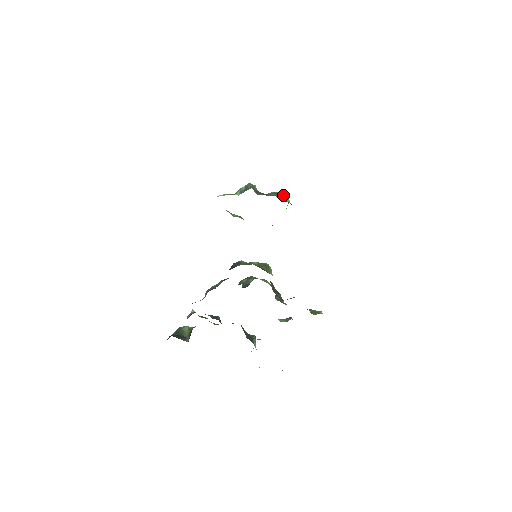
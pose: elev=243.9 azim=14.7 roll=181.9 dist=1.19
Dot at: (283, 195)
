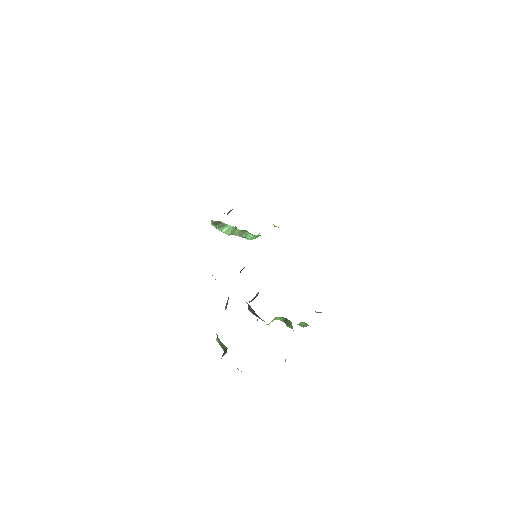
Dot at: occluded
